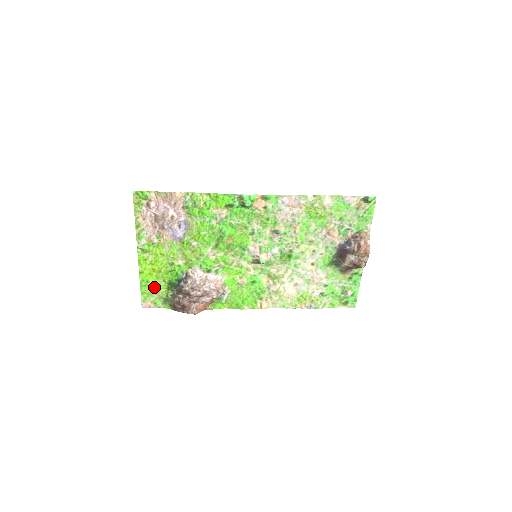
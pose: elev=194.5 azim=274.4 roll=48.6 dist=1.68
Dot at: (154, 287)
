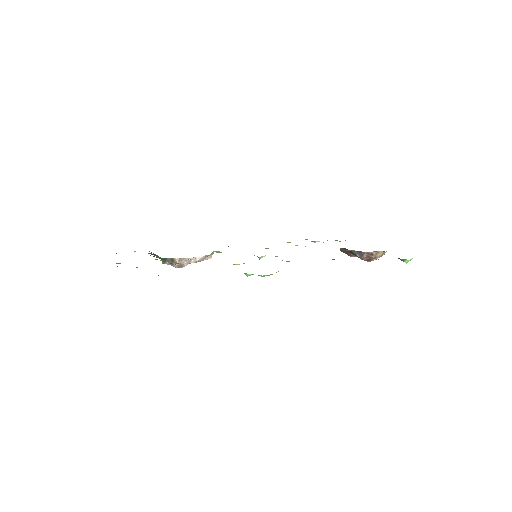
Dot at: occluded
